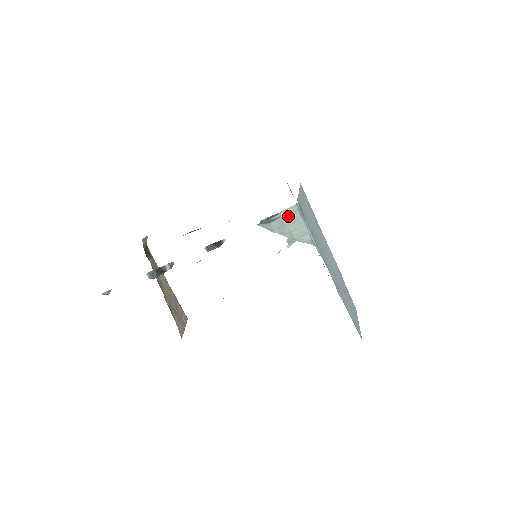
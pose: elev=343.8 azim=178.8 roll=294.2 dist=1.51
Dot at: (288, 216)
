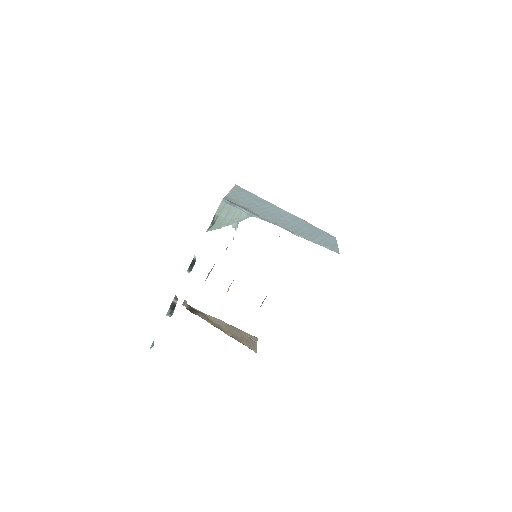
Dot at: (222, 211)
